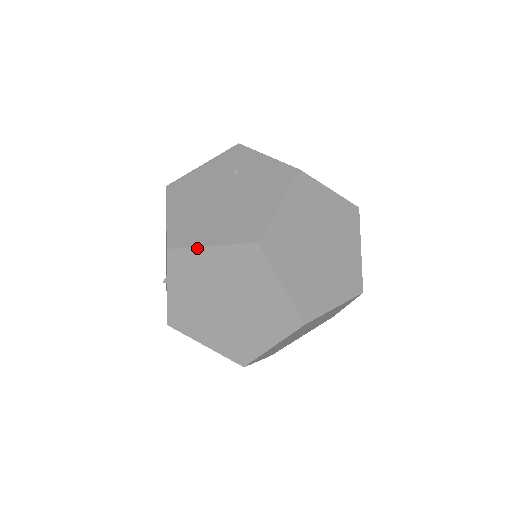
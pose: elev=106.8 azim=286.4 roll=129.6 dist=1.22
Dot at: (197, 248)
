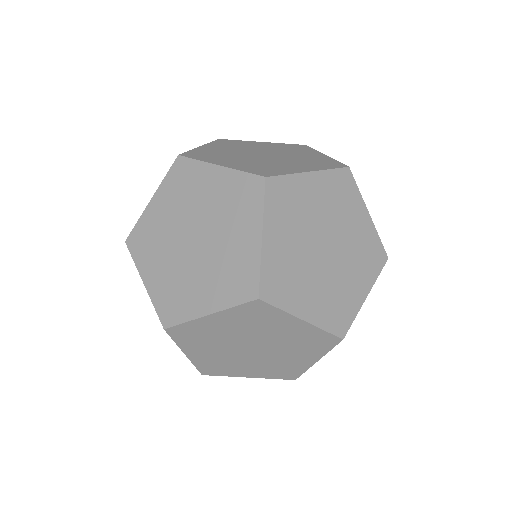
Dot at: (144, 213)
